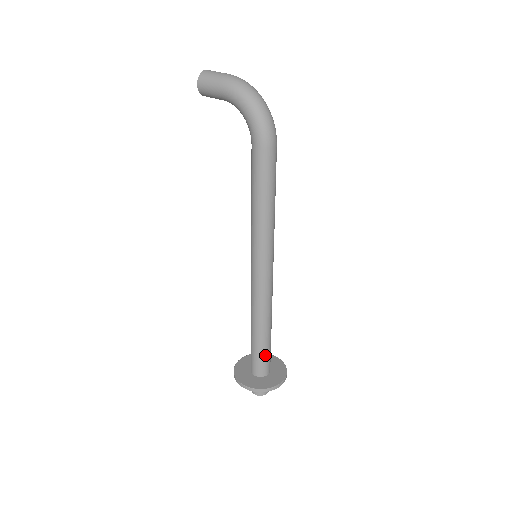
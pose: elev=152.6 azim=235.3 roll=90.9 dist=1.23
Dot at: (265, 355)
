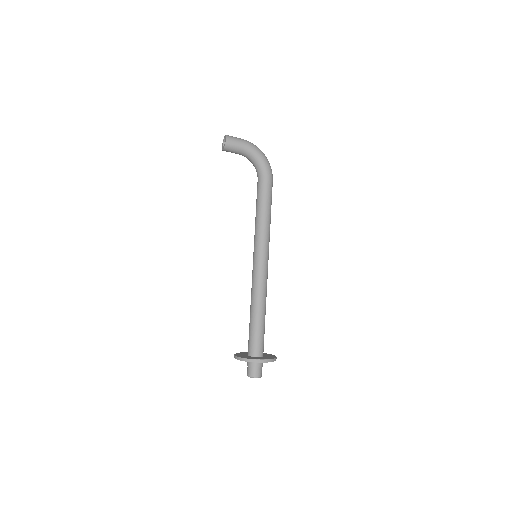
Dot at: occluded
